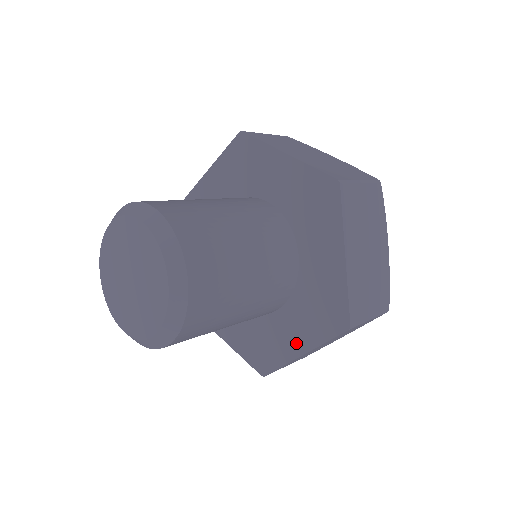
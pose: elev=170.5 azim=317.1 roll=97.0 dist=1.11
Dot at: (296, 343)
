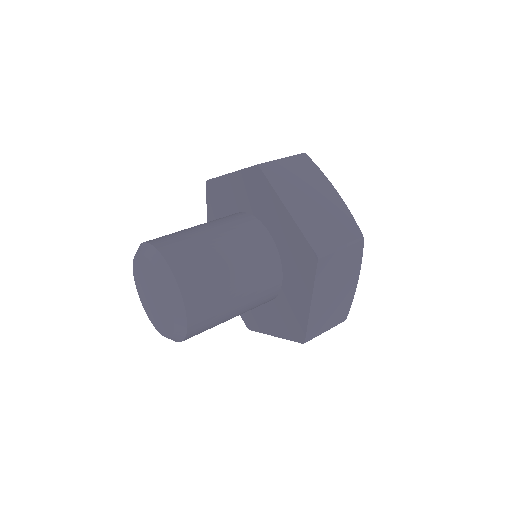
Dot at: (303, 298)
